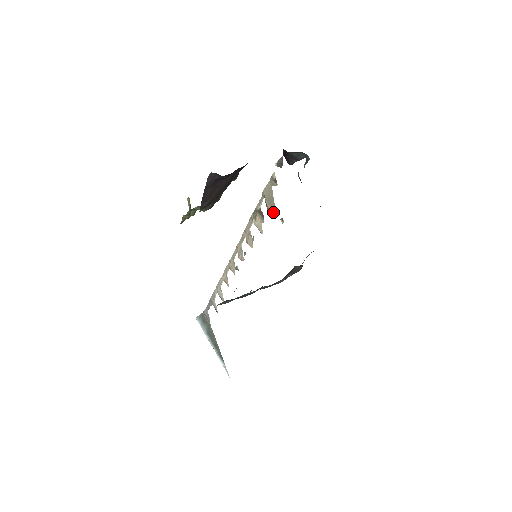
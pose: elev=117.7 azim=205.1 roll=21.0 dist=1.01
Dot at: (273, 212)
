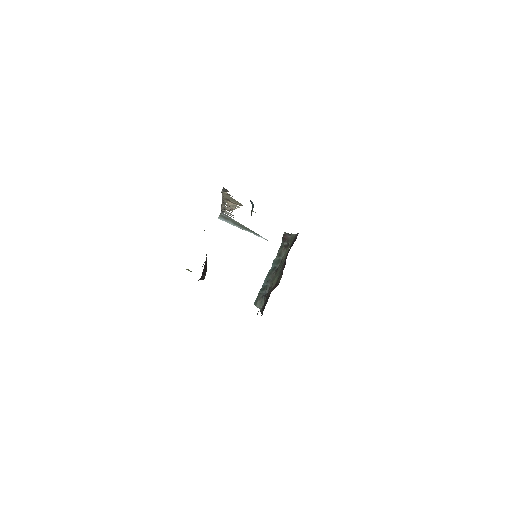
Dot at: occluded
